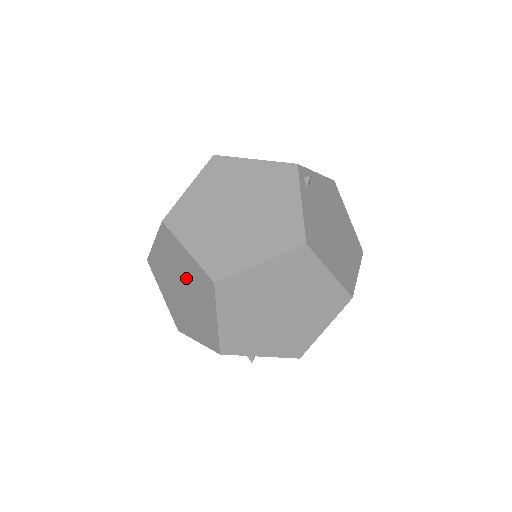
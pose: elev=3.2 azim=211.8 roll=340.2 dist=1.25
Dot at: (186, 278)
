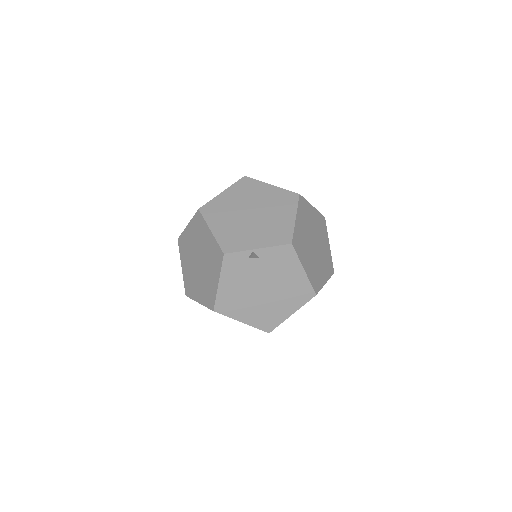
Dot at: (195, 245)
